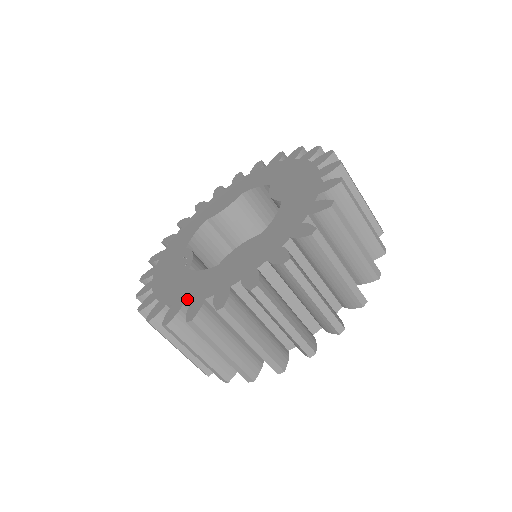
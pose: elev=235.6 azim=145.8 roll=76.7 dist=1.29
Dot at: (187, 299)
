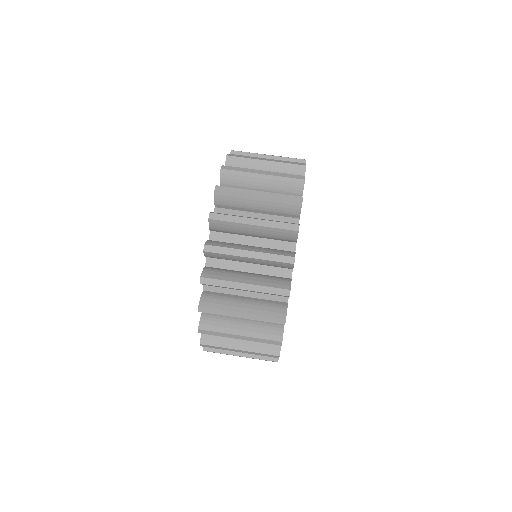
Dot at: (204, 286)
